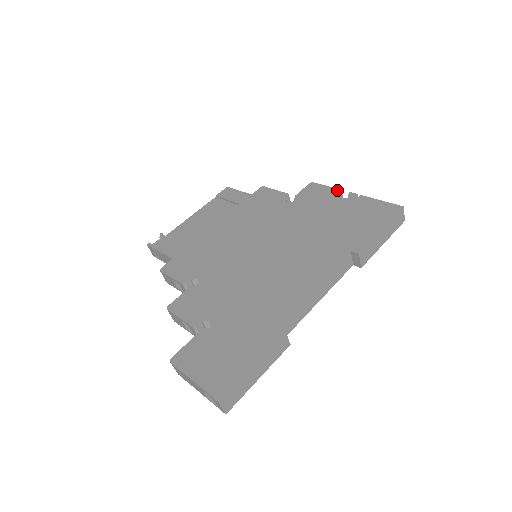
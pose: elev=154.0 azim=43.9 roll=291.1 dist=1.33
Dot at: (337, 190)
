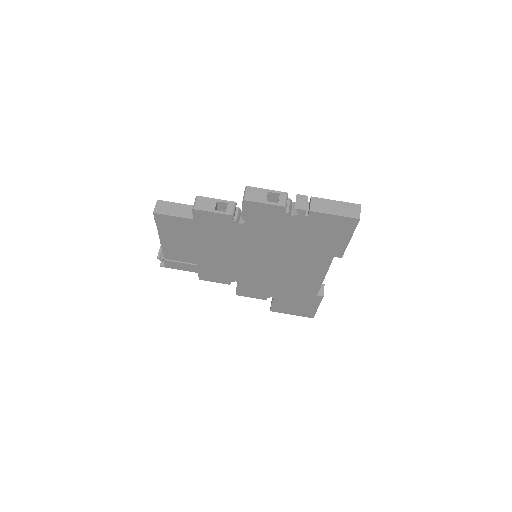
Dot at: (281, 208)
